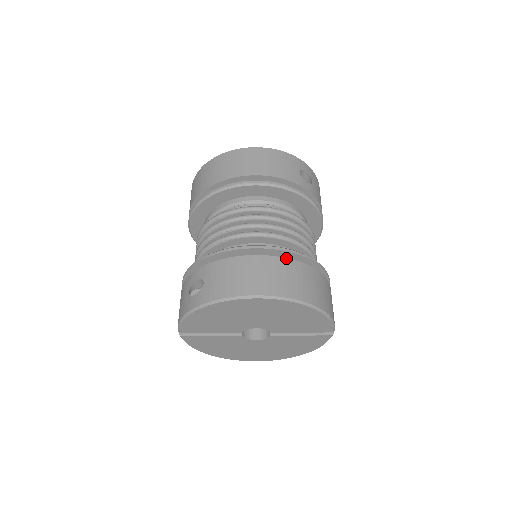
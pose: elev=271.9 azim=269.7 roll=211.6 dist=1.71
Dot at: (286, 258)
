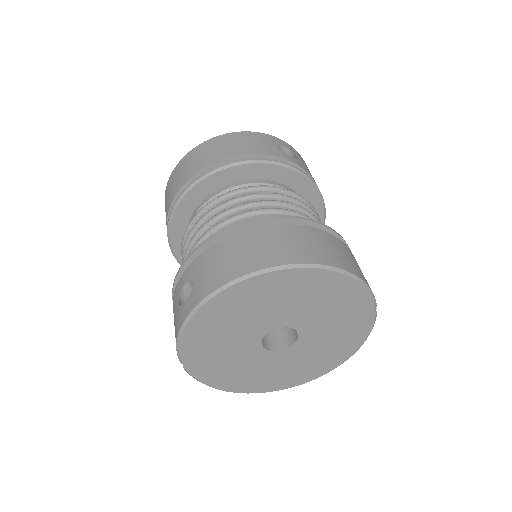
Dot at: (286, 224)
